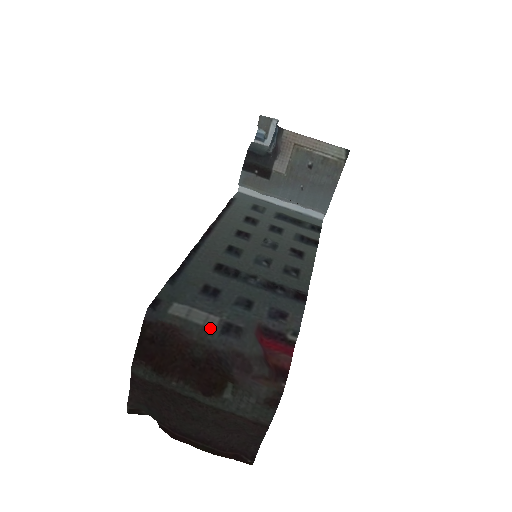
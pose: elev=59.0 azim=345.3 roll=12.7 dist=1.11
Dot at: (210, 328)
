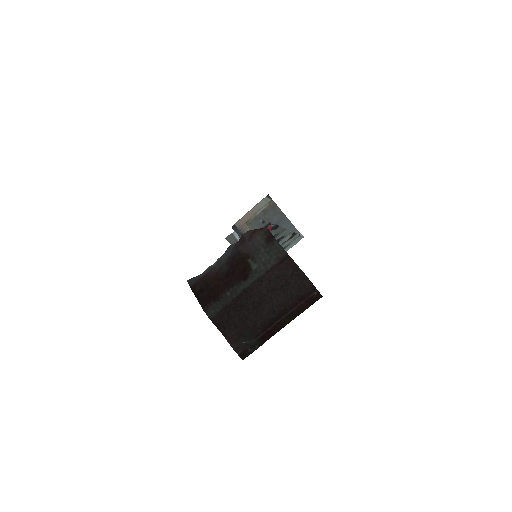
Dot at: (221, 257)
